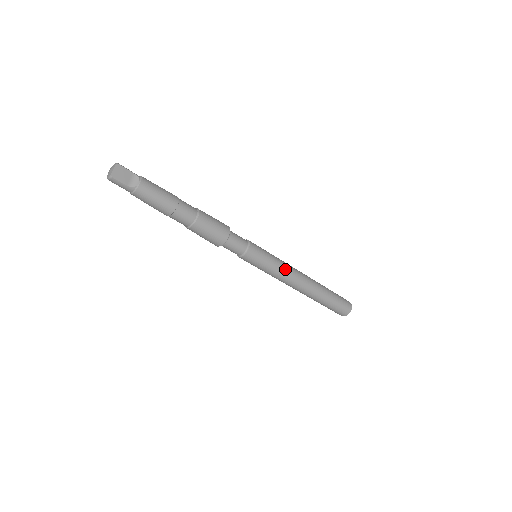
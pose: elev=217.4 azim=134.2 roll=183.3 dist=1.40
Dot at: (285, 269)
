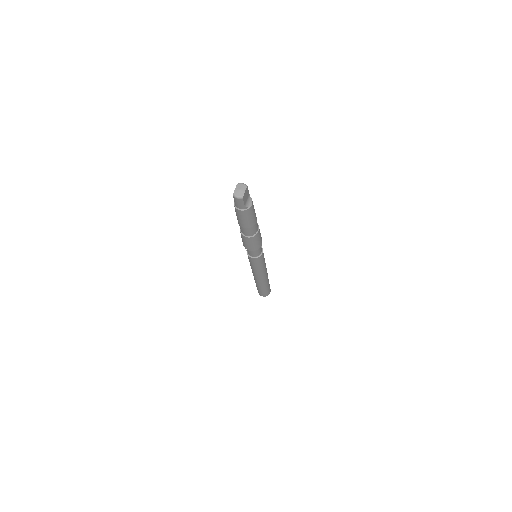
Dot at: (265, 267)
